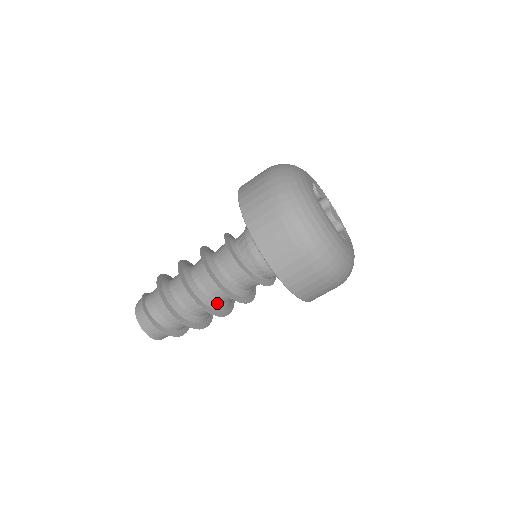
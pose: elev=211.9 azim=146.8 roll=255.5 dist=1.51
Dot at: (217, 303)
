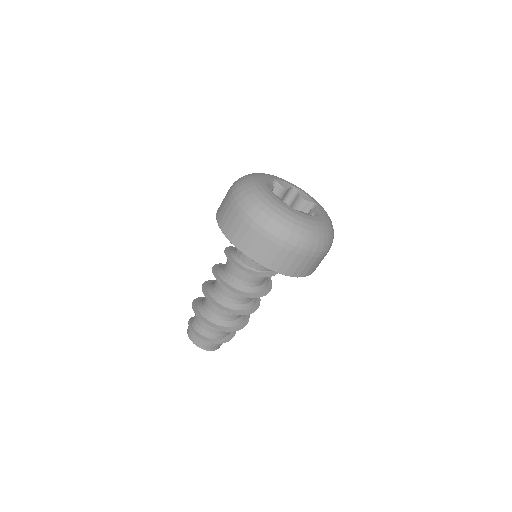
Dot at: (241, 305)
